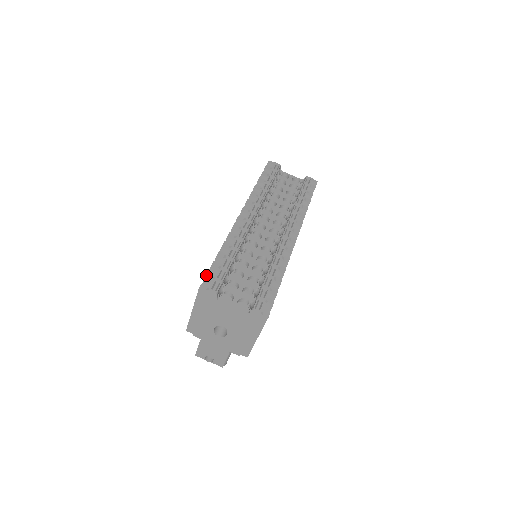
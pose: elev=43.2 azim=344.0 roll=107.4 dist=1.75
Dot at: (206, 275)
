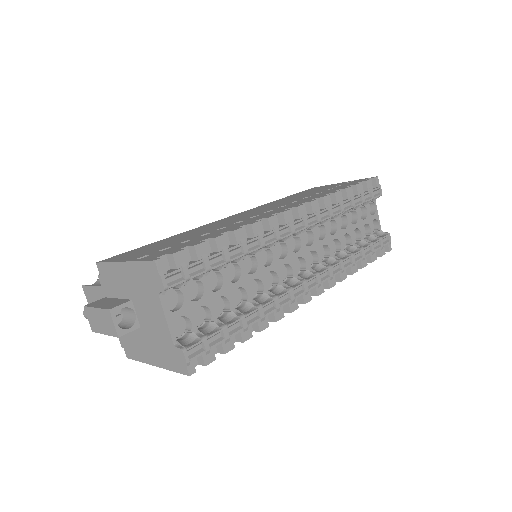
Dot at: (180, 251)
